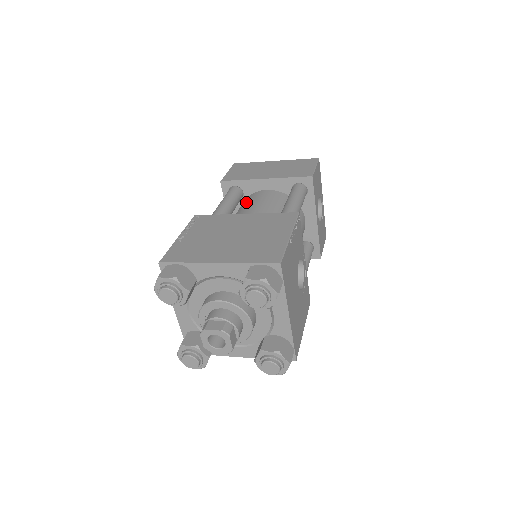
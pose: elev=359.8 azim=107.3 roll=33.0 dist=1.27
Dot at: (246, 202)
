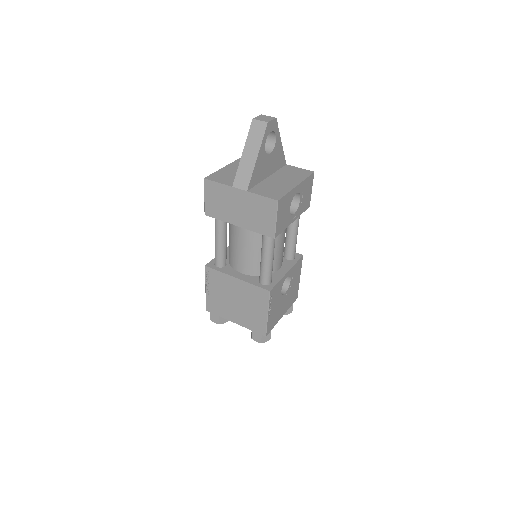
Dot at: (232, 230)
